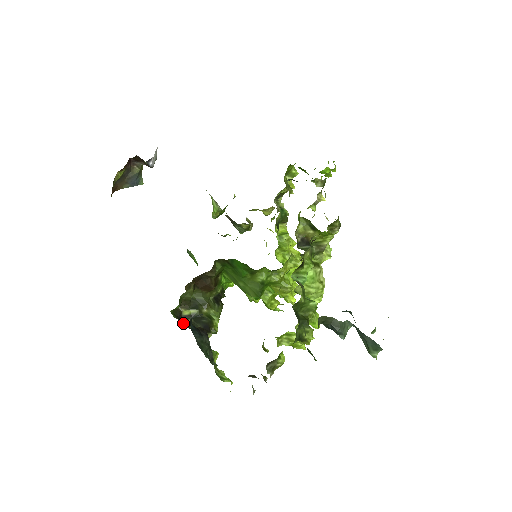
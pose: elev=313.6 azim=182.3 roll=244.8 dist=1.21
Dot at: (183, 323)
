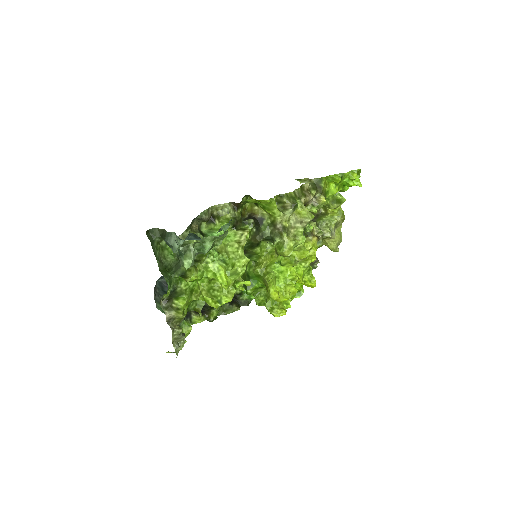
Dot at: occluded
